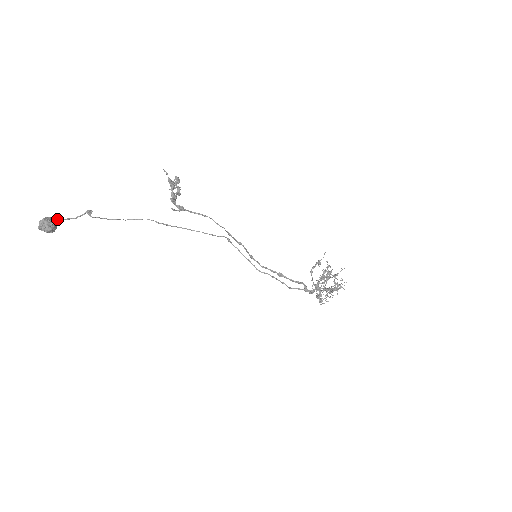
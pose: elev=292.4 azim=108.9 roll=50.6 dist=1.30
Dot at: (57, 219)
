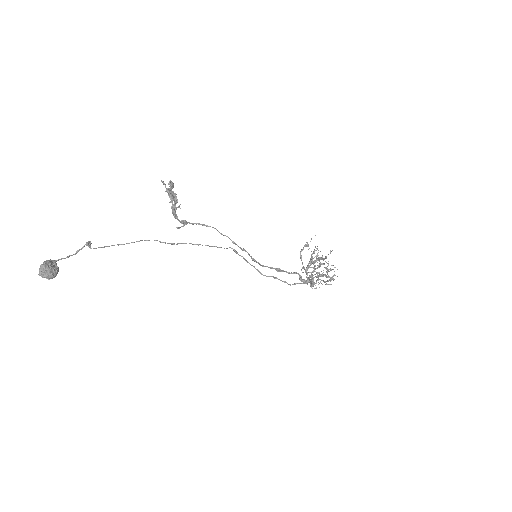
Dot at: (56, 260)
